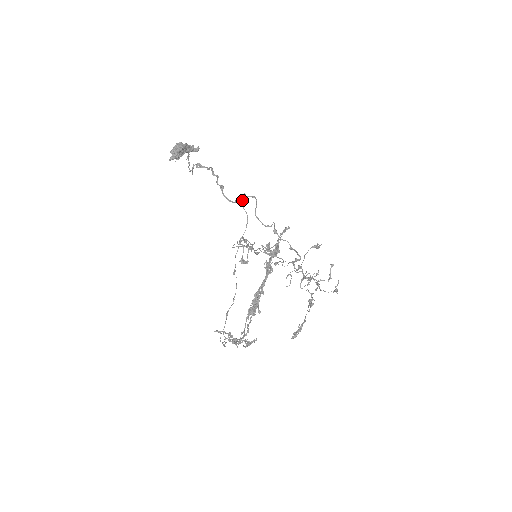
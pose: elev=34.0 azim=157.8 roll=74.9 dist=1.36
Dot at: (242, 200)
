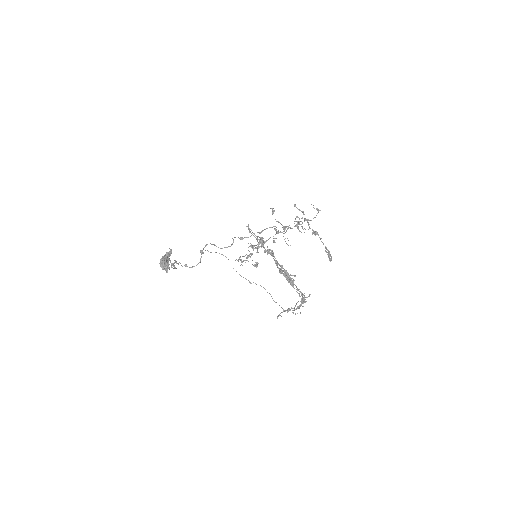
Dot at: occluded
